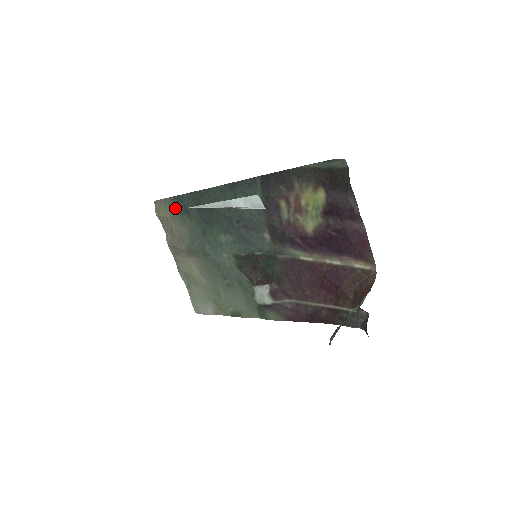
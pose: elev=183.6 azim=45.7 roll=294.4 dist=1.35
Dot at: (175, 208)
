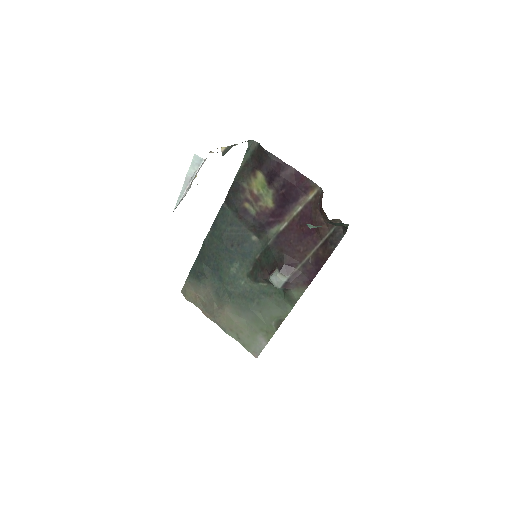
Dot at: (194, 281)
